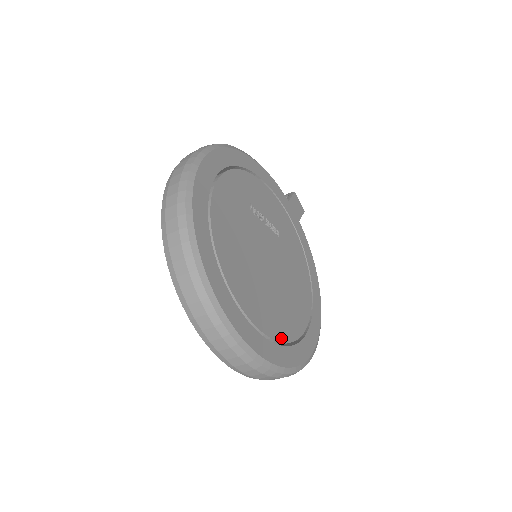
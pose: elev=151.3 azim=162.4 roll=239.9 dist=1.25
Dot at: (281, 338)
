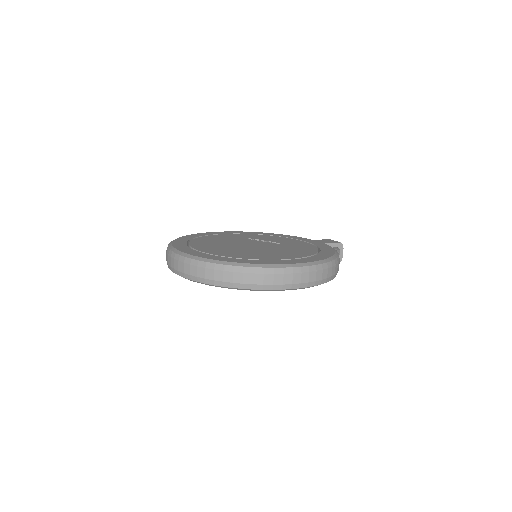
Dot at: (234, 257)
